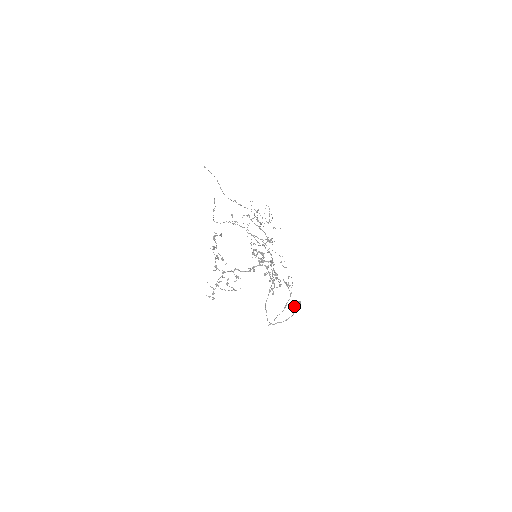
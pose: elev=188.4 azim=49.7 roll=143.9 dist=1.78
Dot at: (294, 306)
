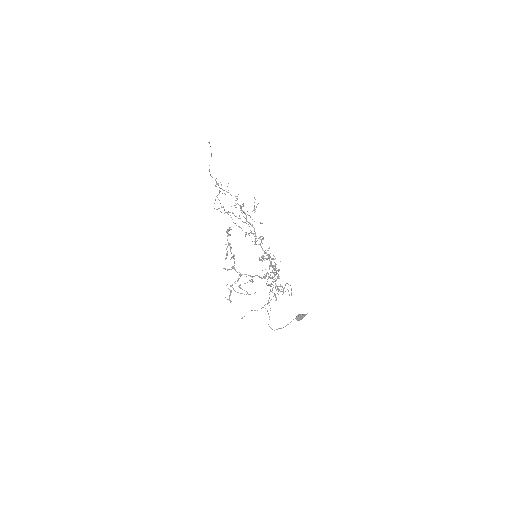
Dot at: (301, 318)
